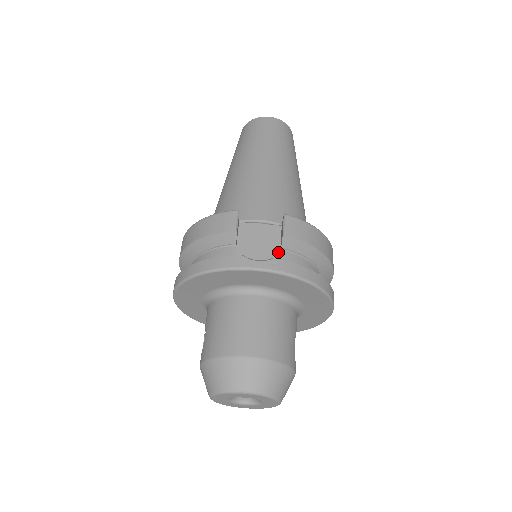
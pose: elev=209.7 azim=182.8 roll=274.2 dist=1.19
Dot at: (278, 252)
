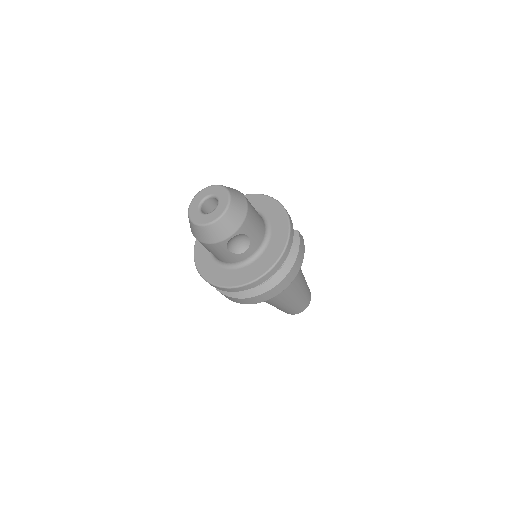
Dot at: occluded
